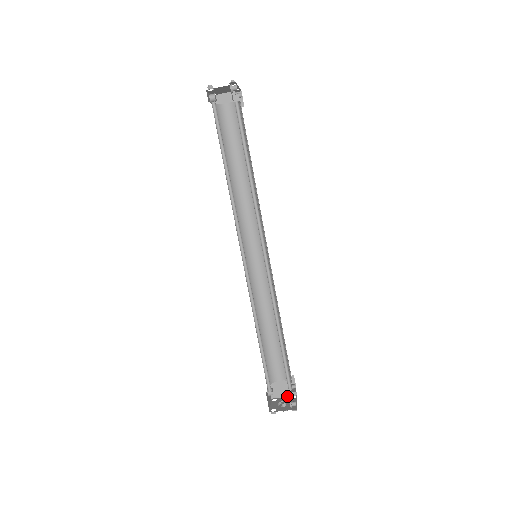
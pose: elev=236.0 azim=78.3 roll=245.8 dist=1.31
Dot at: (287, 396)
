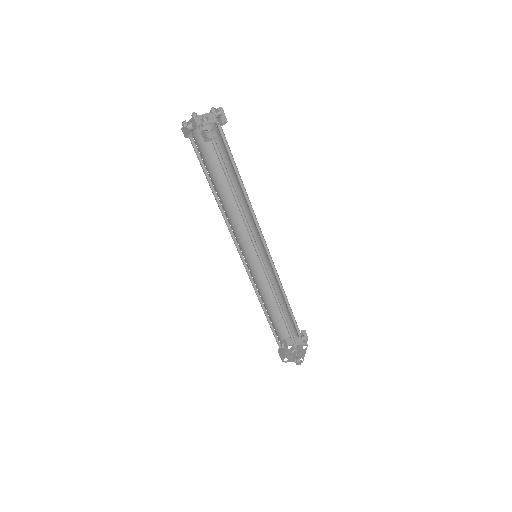
Dot at: (300, 345)
